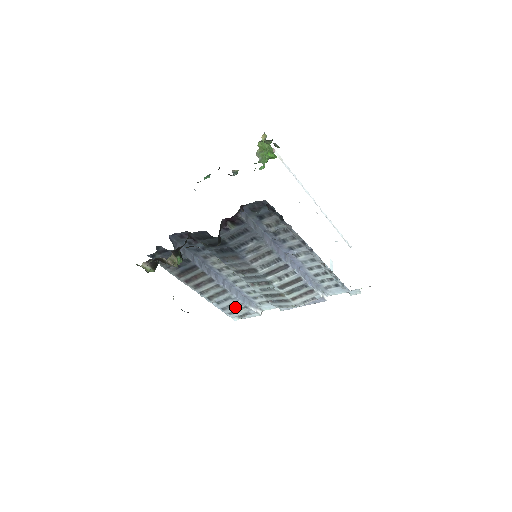
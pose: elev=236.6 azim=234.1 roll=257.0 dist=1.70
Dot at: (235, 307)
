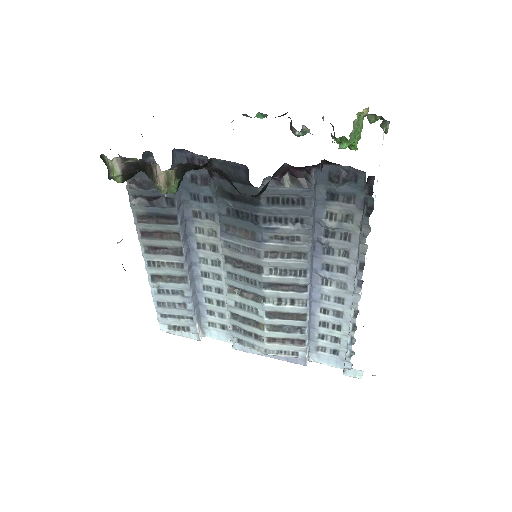
Dot at: (177, 310)
